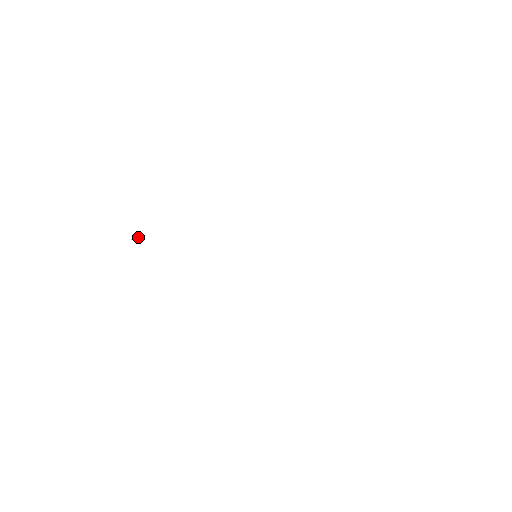
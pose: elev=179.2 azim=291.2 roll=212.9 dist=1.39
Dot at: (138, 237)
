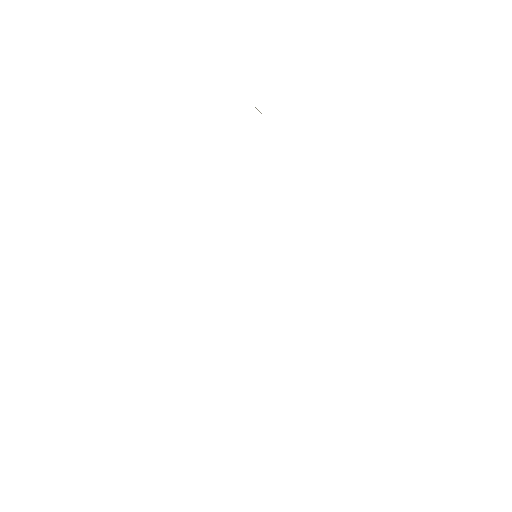
Dot at: occluded
